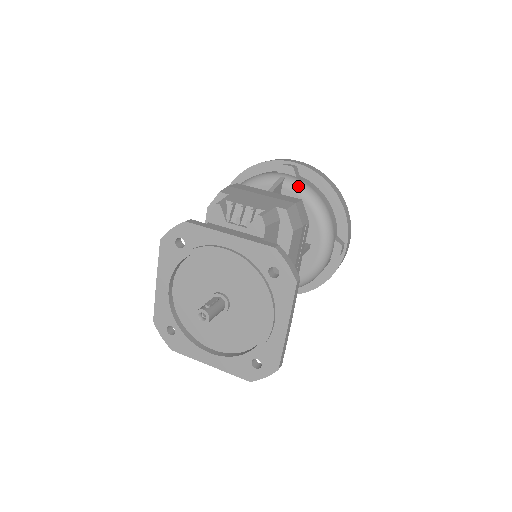
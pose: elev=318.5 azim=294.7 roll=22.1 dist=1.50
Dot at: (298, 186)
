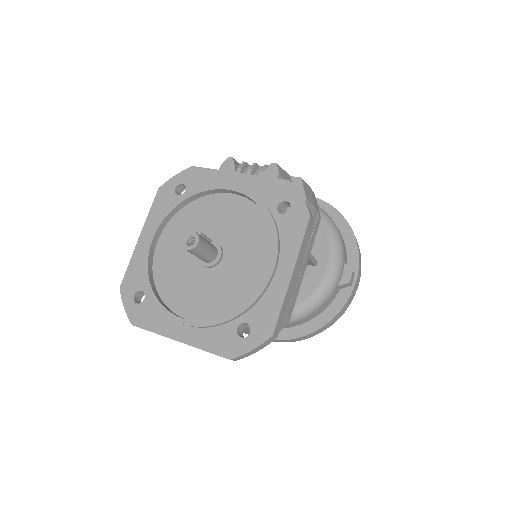
Dot at: occluded
